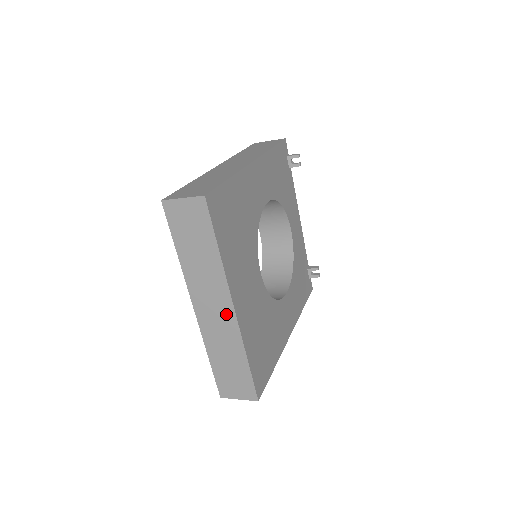
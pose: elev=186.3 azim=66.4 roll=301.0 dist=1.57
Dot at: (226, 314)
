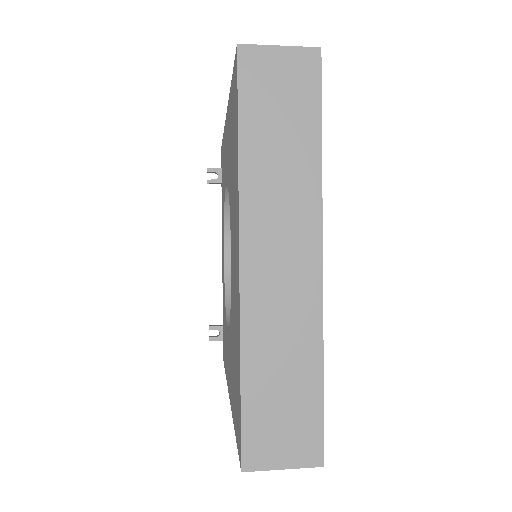
Dot at: (304, 270)
